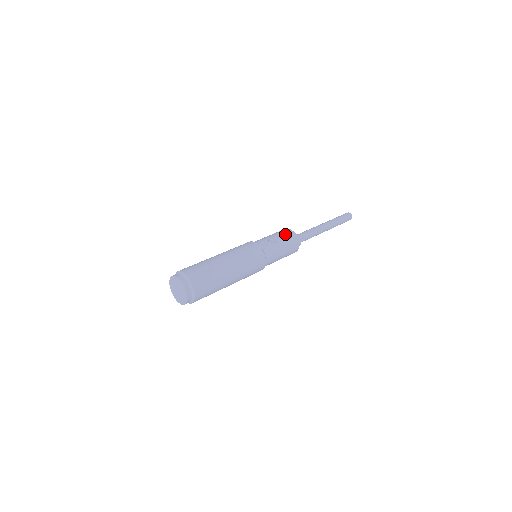
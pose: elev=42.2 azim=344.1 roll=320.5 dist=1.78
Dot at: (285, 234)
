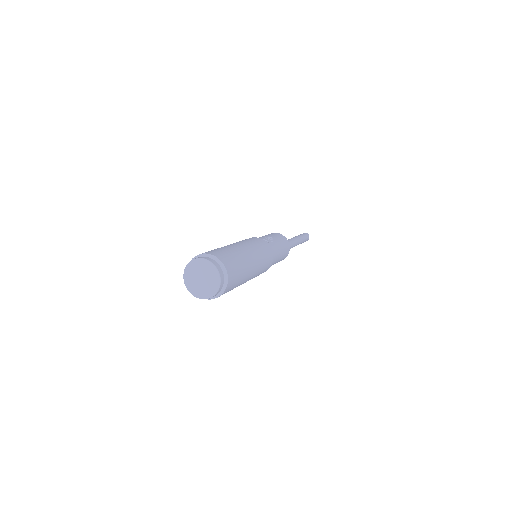
Dot at: (276, 235)
